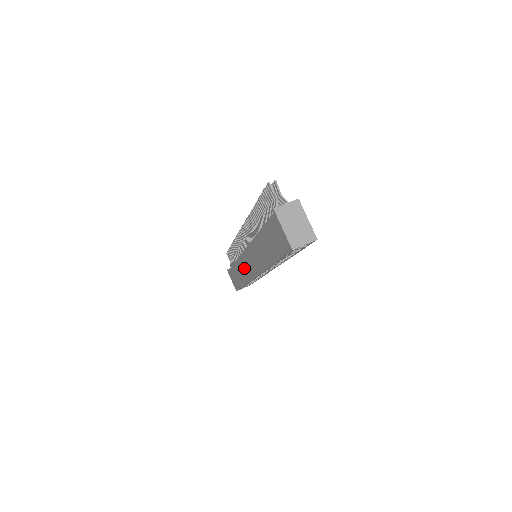
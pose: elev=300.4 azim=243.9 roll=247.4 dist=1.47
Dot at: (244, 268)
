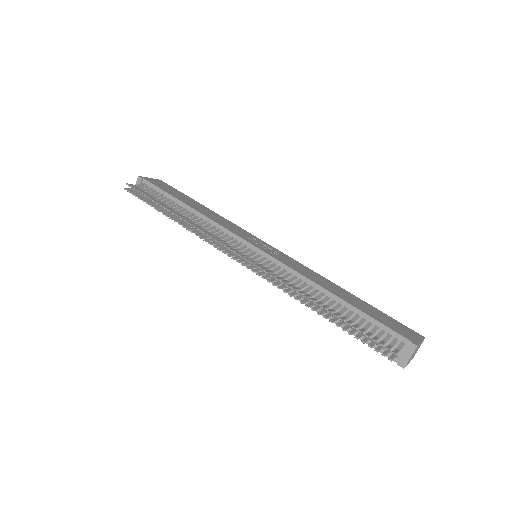
Dot at: occluded
